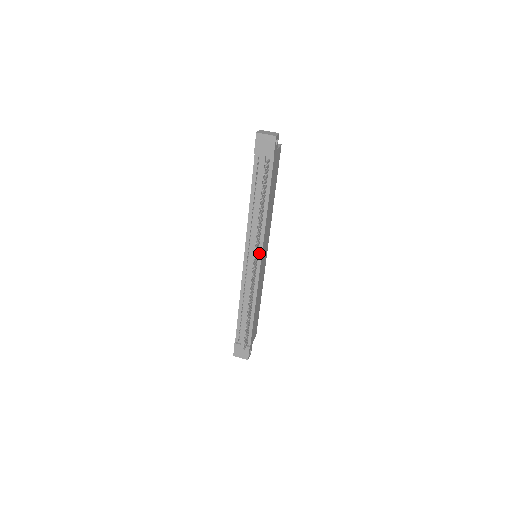
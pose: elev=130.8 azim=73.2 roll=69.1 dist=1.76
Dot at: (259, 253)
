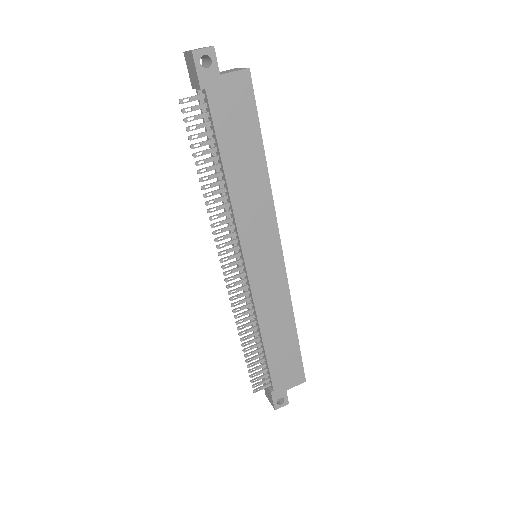
Dot at: (241, 250)
